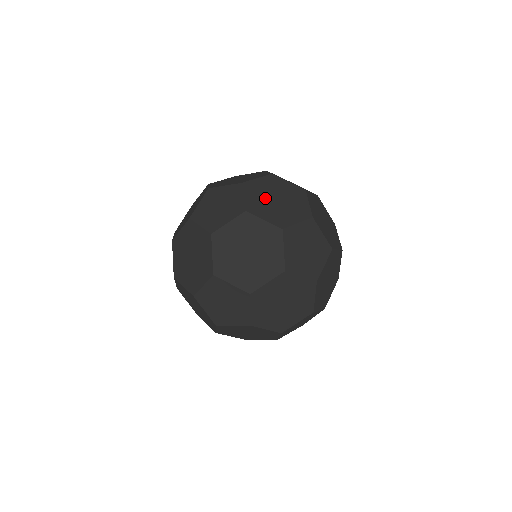
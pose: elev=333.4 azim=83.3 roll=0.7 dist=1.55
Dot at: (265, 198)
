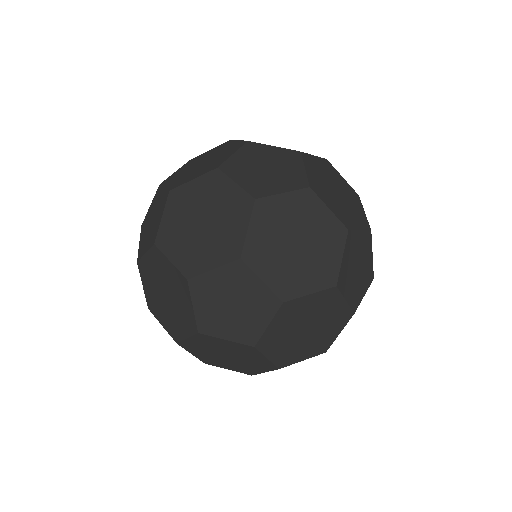
Dot at: occluded
